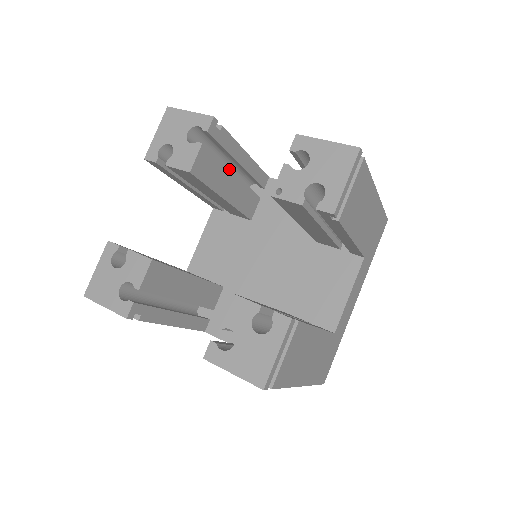
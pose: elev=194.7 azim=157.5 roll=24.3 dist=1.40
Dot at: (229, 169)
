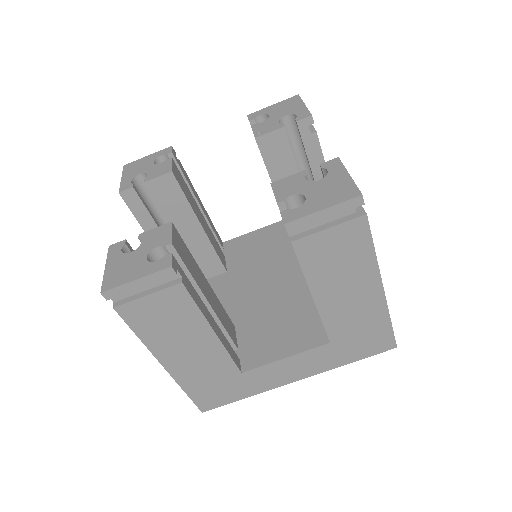
Dot at: (195, 202)
